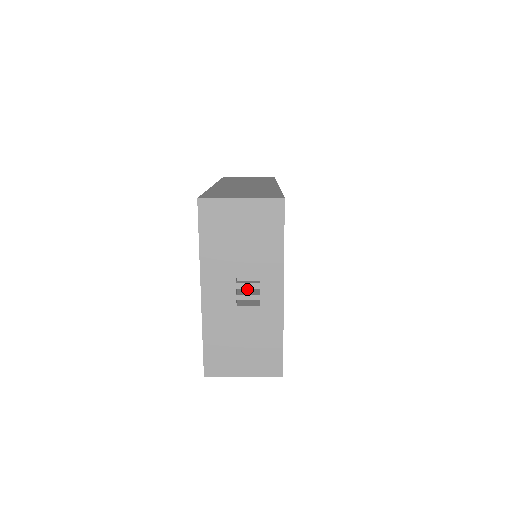
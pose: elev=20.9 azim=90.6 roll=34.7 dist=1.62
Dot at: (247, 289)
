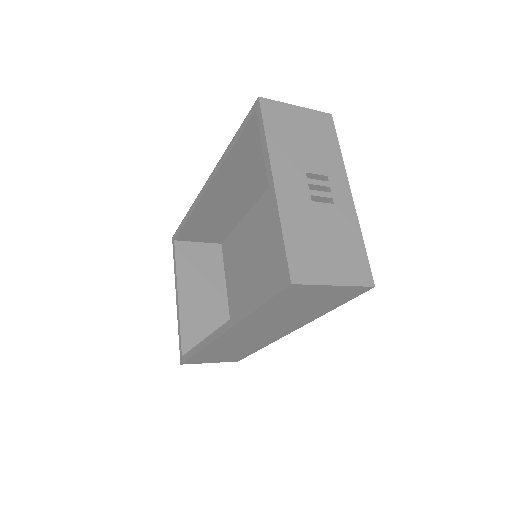
Dot at: occluded
